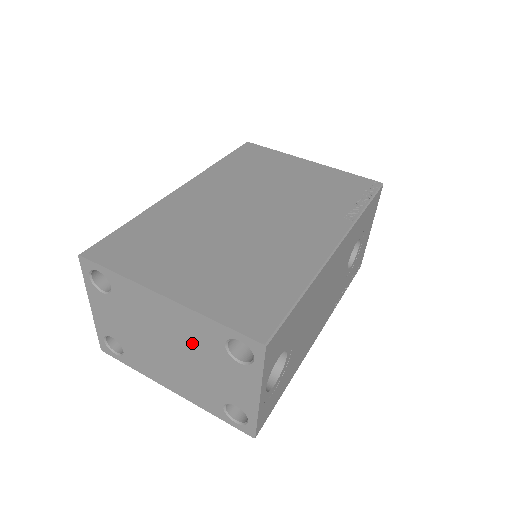
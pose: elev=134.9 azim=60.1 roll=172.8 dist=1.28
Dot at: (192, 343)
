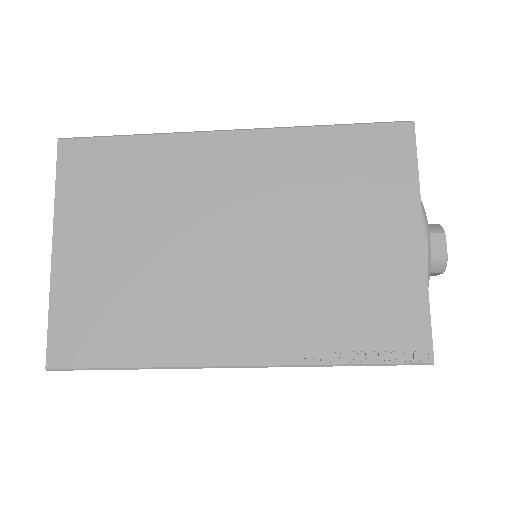
Dot at: occluded
